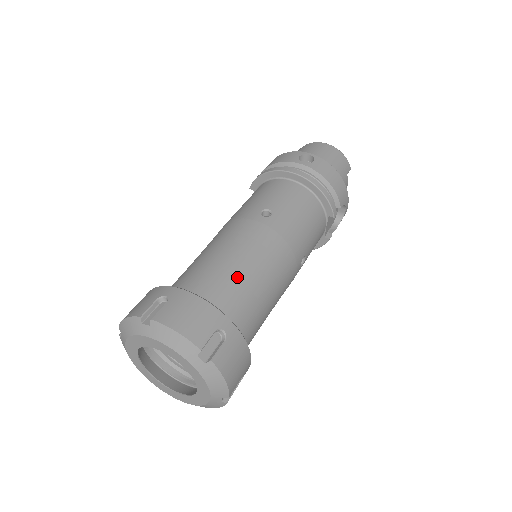
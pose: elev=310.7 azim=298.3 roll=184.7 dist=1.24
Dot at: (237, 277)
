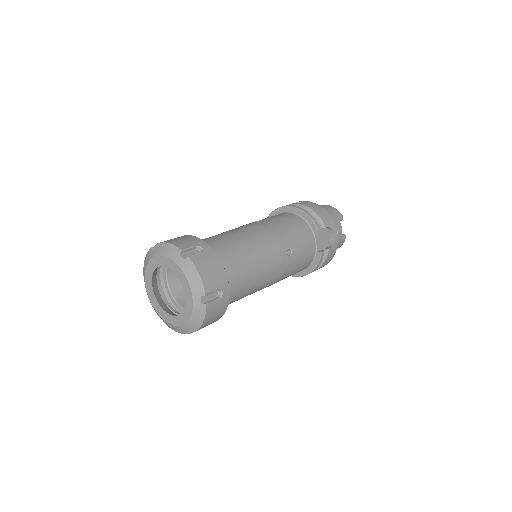
Dot at: (224, 238)
